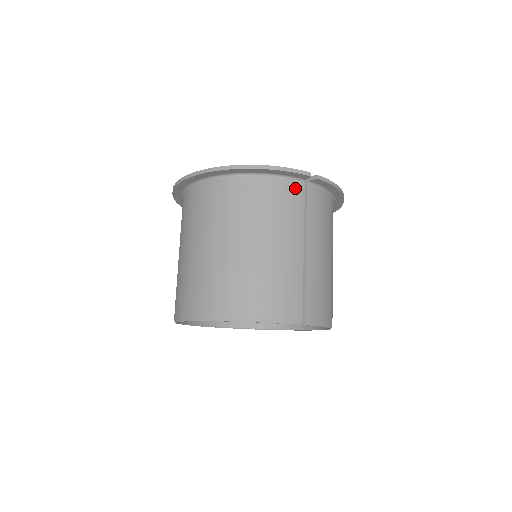
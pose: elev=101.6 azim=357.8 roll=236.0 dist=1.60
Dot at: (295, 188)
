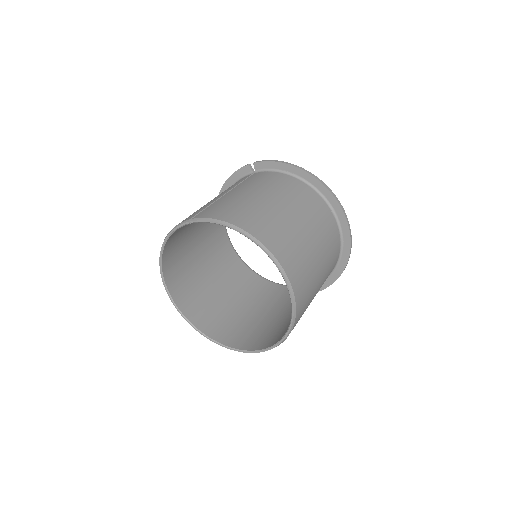
Dot at: occluded
